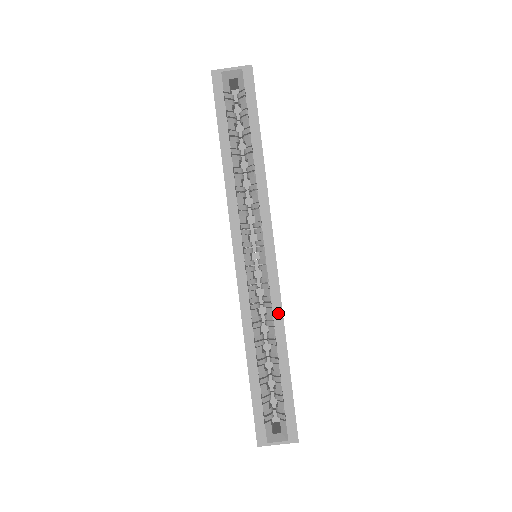
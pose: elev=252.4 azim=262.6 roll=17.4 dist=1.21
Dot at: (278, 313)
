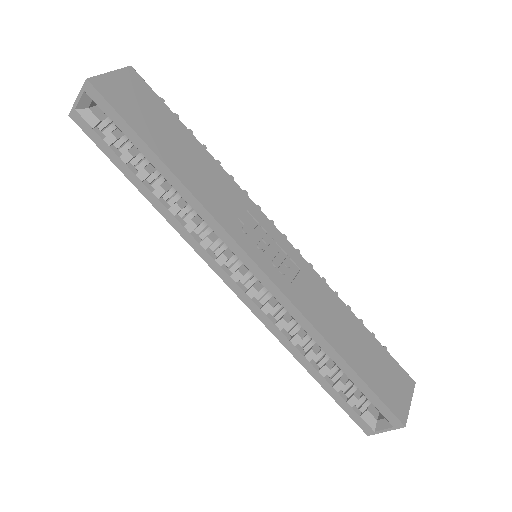
Dot at: (300, 318)
